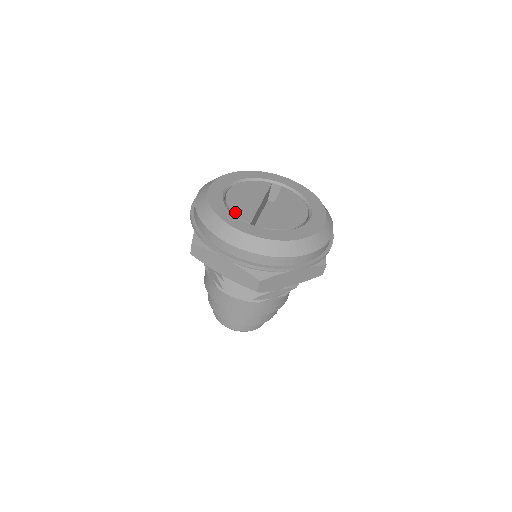
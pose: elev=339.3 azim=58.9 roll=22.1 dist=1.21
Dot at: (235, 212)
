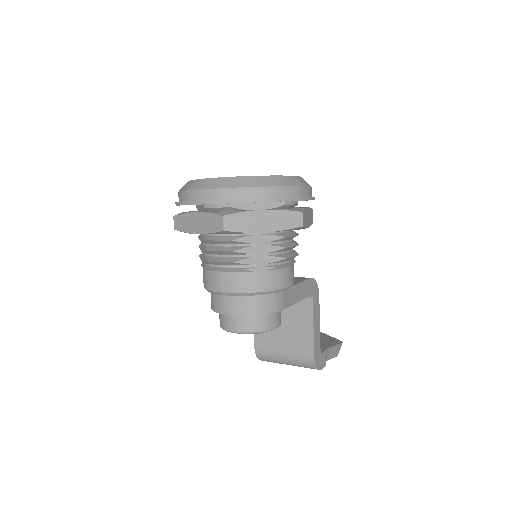
Dot at: occluded
